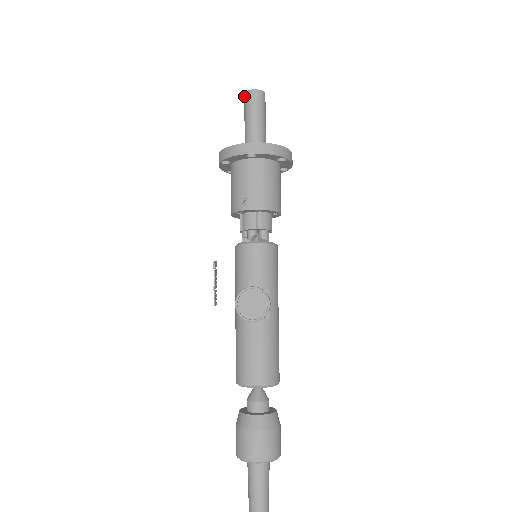
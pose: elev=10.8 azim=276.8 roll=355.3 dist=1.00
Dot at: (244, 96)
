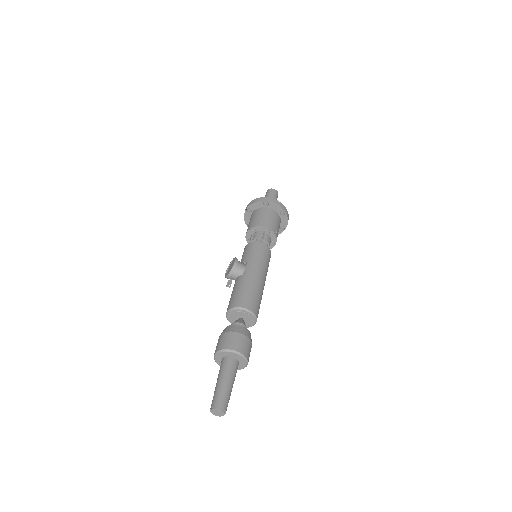
Dot at: occluded
